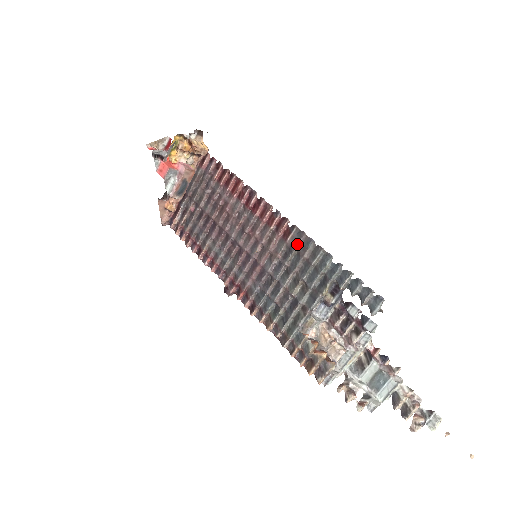
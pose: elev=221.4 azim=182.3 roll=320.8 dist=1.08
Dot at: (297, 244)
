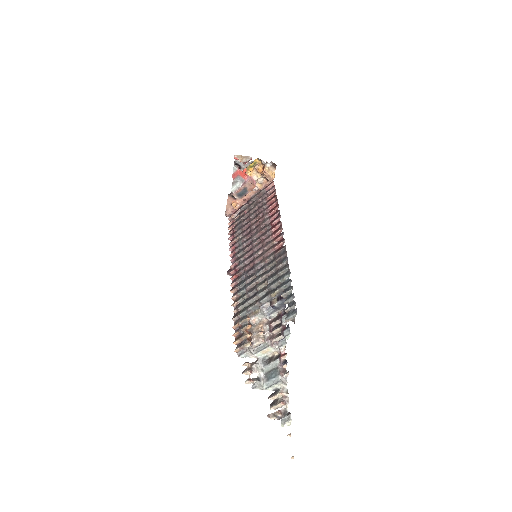
Dot at: (279, 257)
